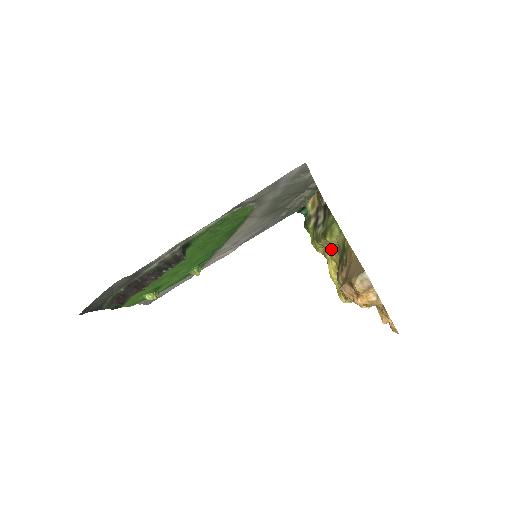
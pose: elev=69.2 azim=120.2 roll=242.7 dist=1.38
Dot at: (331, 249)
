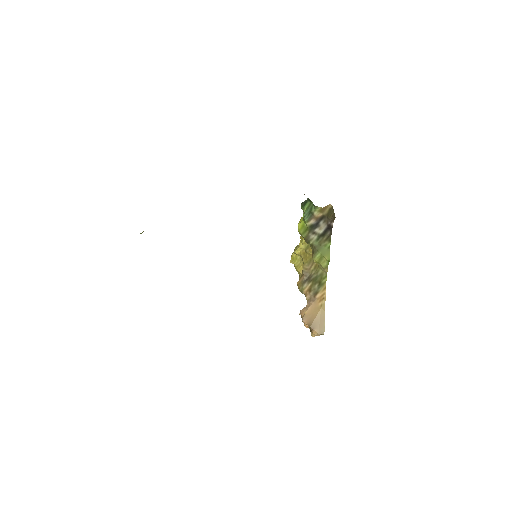
Dot at: occluded
